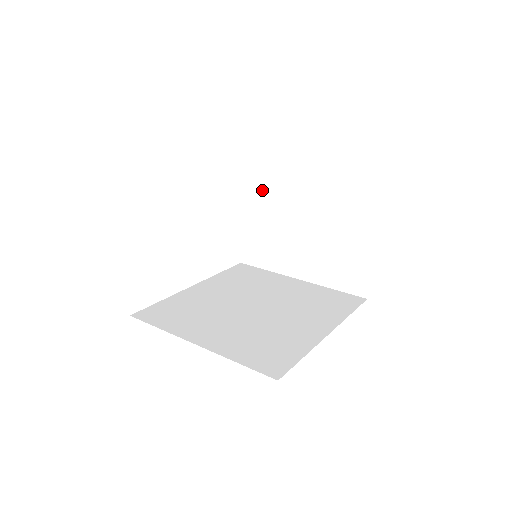
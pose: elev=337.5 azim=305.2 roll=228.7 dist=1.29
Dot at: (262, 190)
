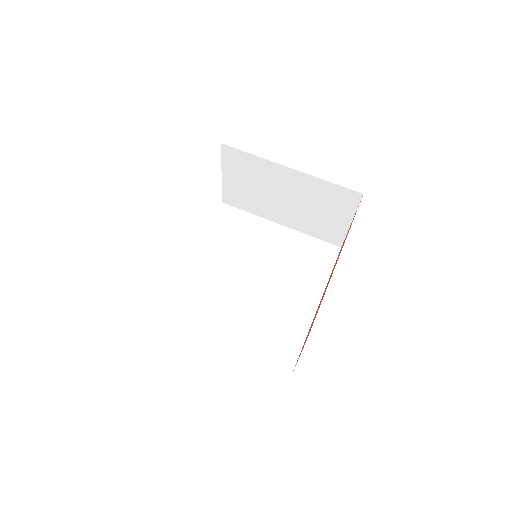
Dot at: (244, 159)
